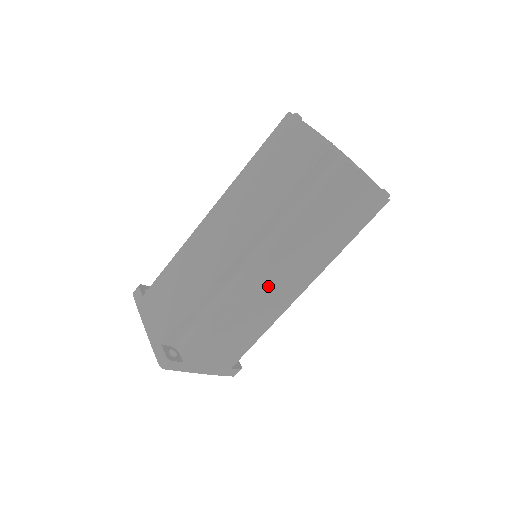
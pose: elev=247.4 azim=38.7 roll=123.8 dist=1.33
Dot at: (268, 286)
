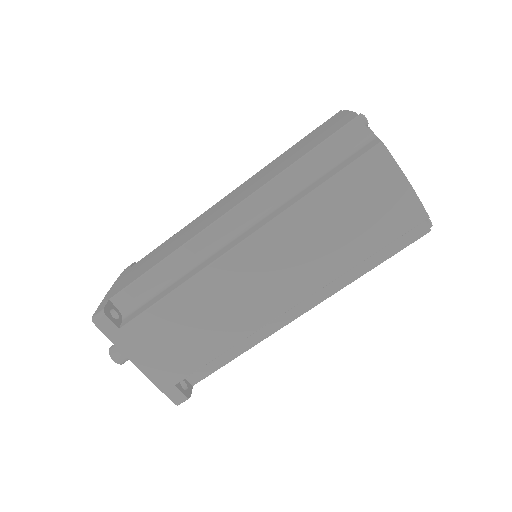
Dot at: occluded
